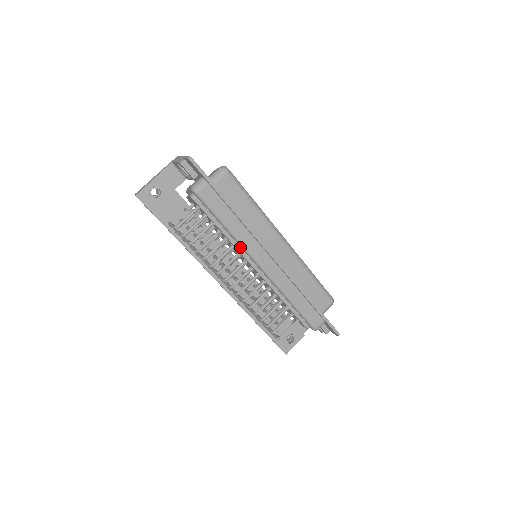
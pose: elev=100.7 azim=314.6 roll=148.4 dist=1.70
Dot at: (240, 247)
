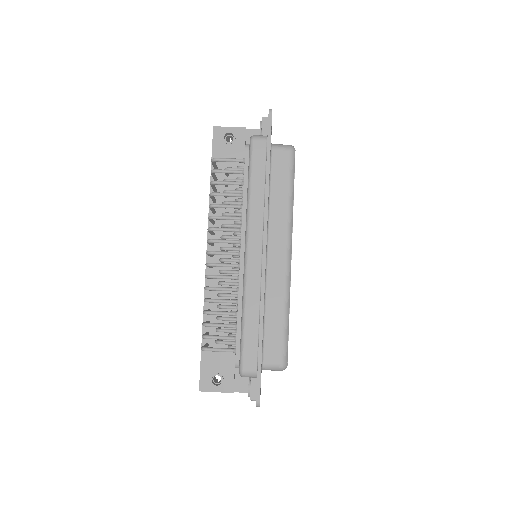
Dot at: occluded
